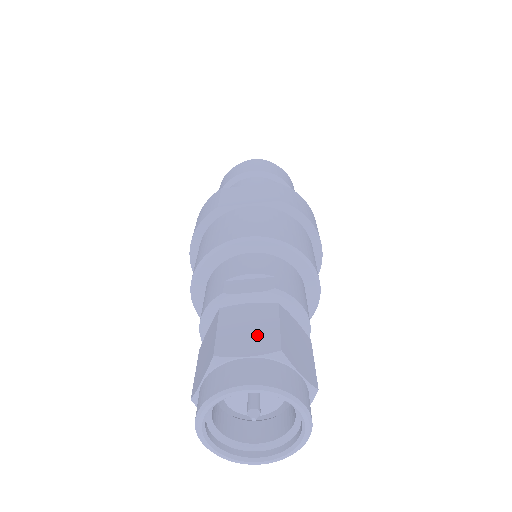
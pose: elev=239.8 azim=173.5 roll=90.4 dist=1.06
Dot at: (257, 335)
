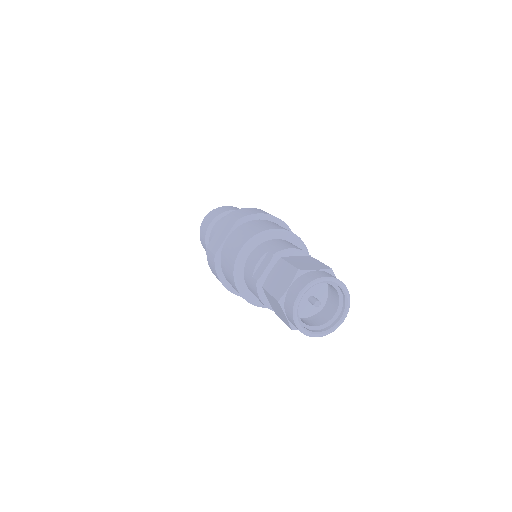
Dot at: (285, 276)
